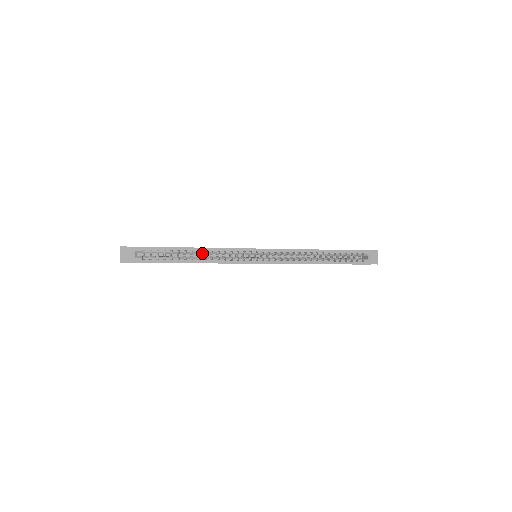
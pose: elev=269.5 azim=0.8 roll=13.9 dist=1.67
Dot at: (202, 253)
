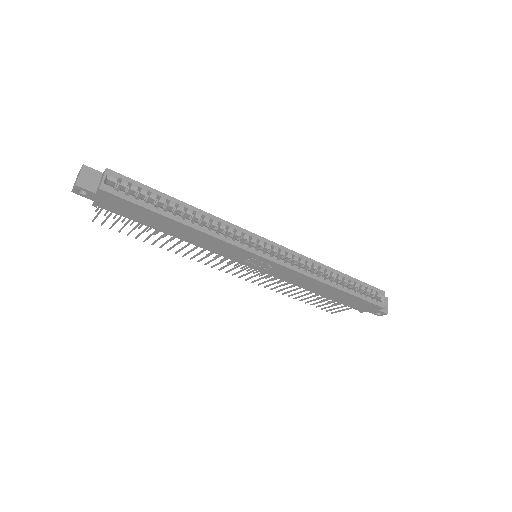
Dot at: (198, 217)
